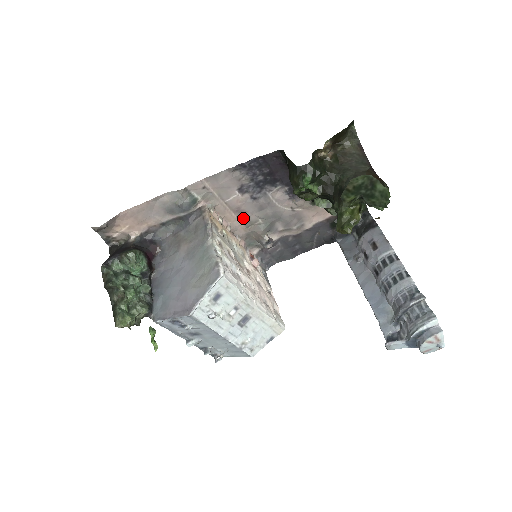
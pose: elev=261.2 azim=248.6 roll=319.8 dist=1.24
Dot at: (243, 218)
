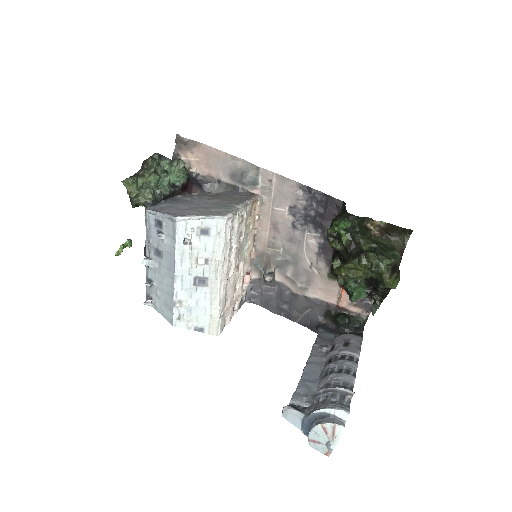
Dot at: (272, 235)
